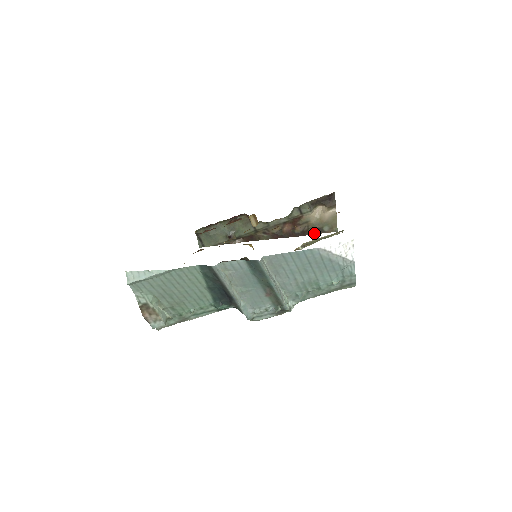
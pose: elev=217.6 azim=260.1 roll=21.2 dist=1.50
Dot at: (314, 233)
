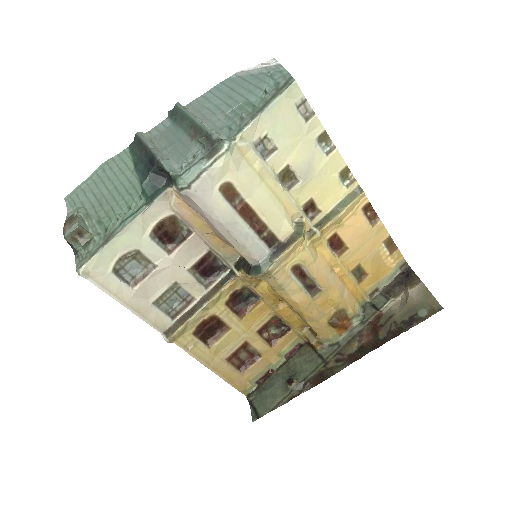
Dot at: (408, 327)
